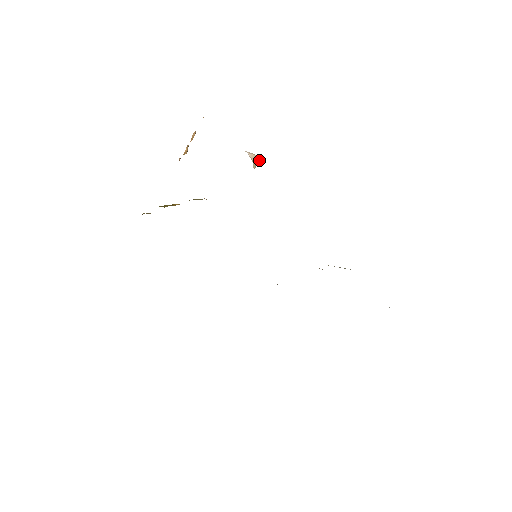
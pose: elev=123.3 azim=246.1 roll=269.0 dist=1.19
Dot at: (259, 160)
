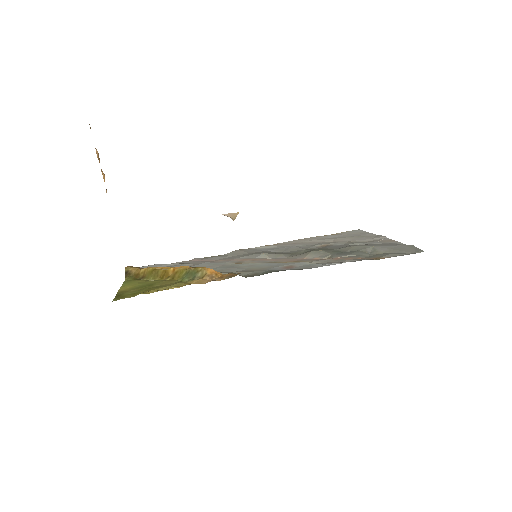
Dot at: occluded
